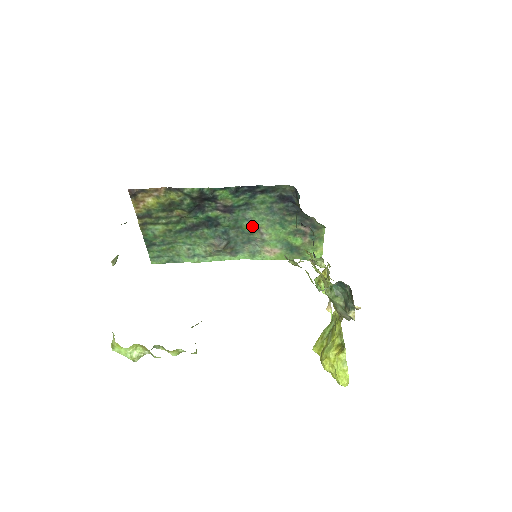
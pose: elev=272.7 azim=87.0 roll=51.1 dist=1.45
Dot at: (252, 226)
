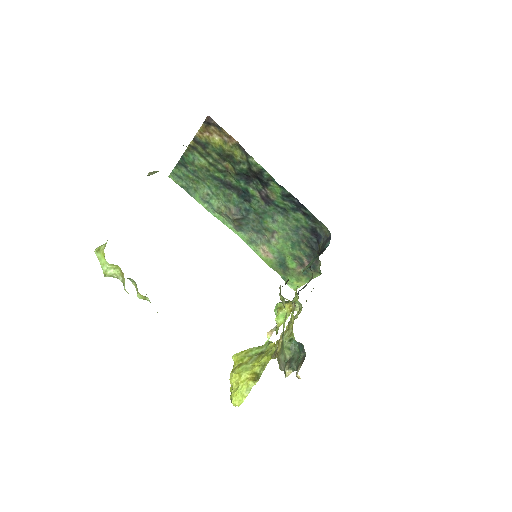
Dot at: (272, 226)
